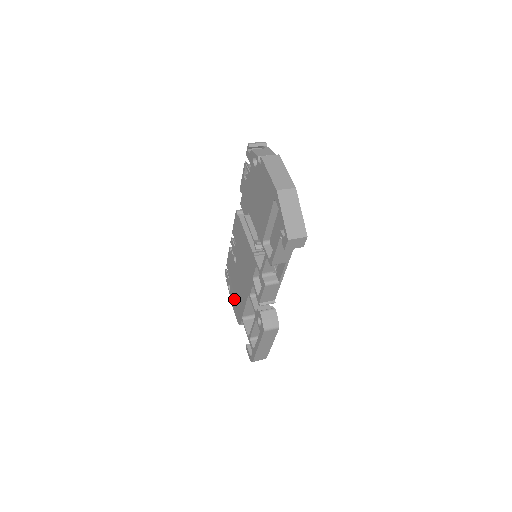
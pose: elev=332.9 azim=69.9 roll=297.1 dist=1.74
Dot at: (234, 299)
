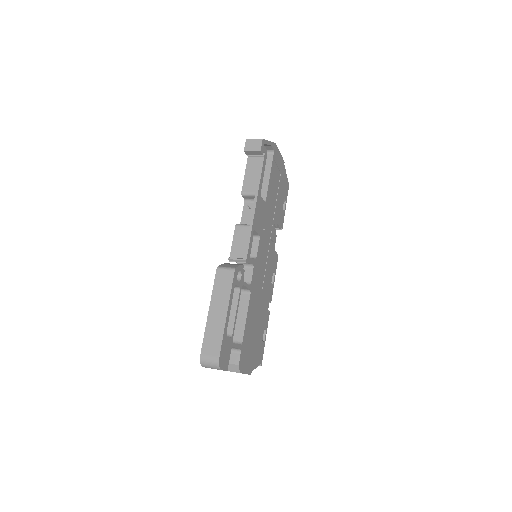
Dot at: occluded
